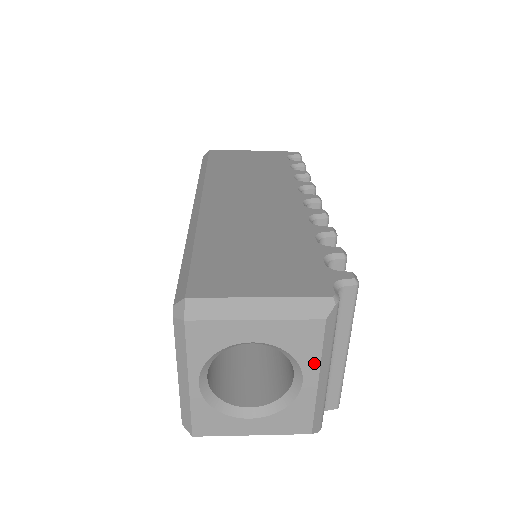
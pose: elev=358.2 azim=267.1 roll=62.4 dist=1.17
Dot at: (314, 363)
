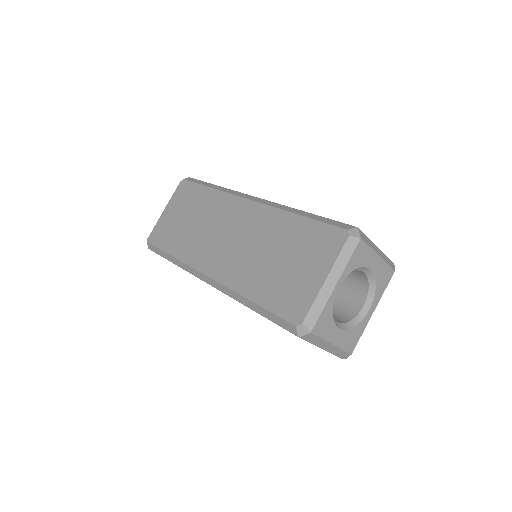
Dot at: (379, 298)
